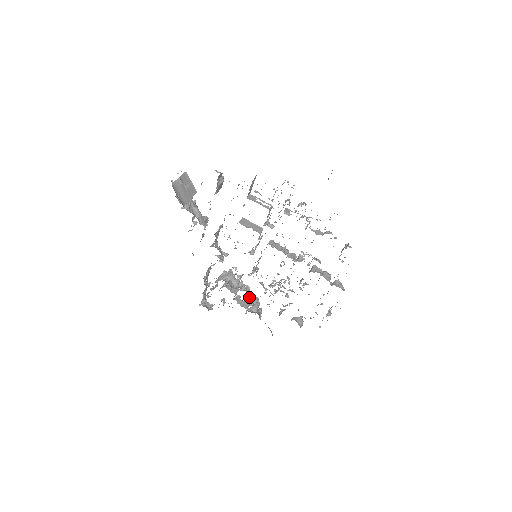
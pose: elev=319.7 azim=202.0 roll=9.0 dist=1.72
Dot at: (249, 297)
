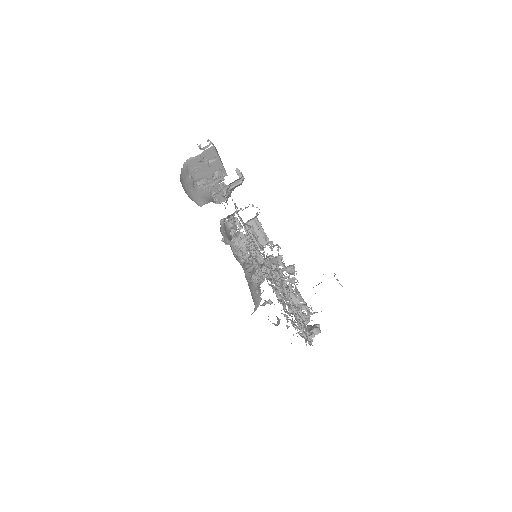
Dot at: (255, 265)
